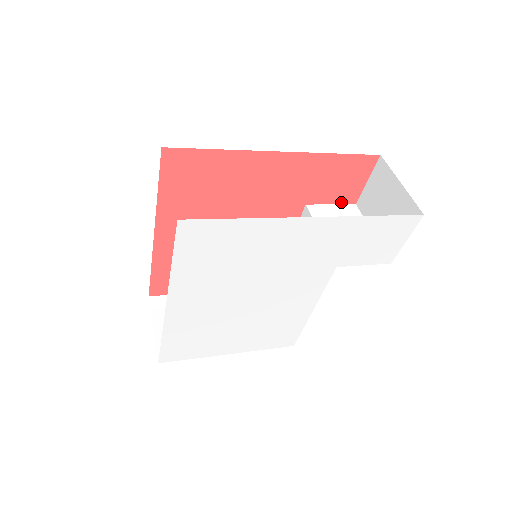
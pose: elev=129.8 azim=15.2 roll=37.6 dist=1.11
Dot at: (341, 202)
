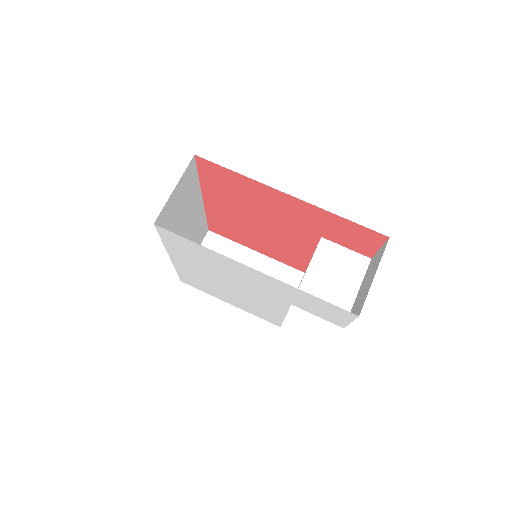
Dot at: (356, 250)
